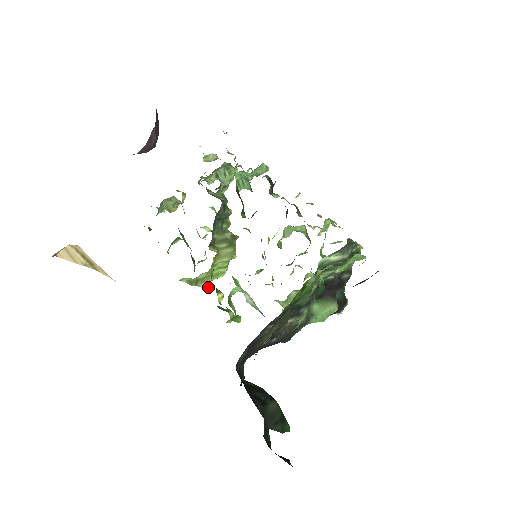
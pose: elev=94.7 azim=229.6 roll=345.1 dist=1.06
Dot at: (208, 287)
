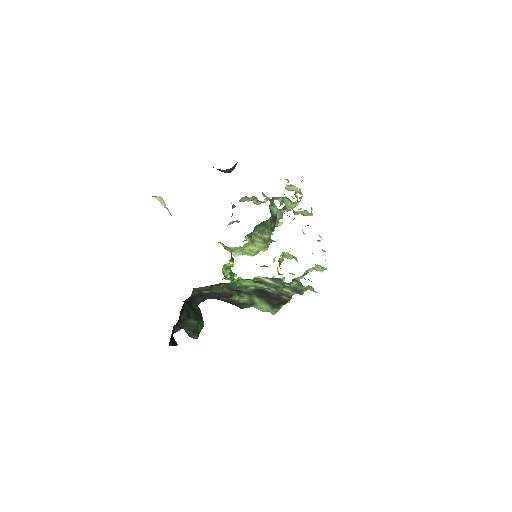
Dot at: (236, 256)
